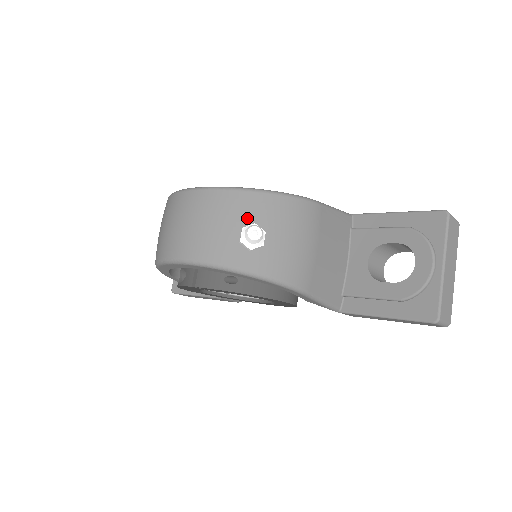
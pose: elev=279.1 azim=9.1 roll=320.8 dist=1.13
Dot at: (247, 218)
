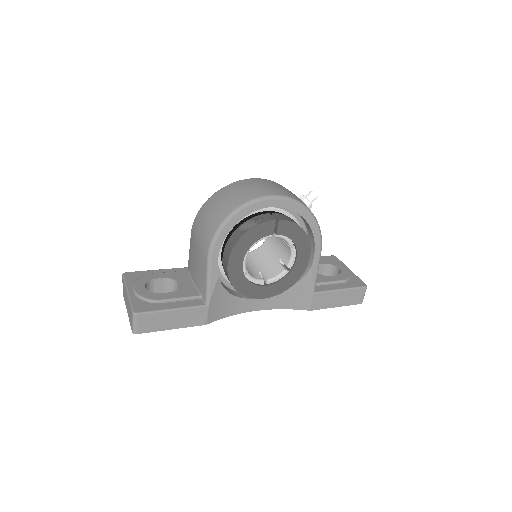
Dot at: occluded
